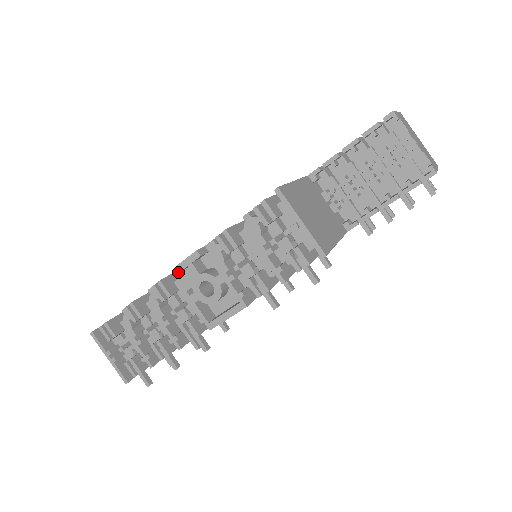
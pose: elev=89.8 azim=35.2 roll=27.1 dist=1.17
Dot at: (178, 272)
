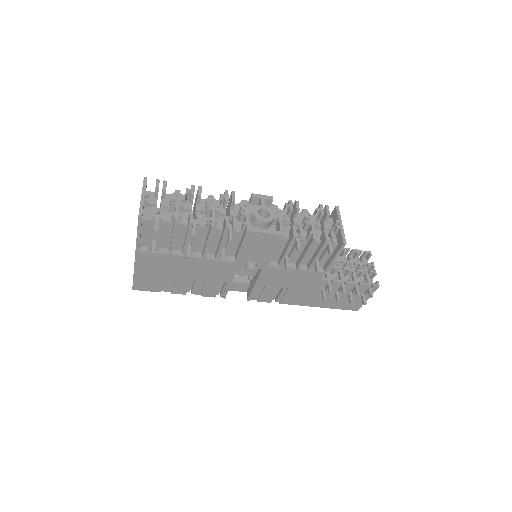
Dot at: occluded
